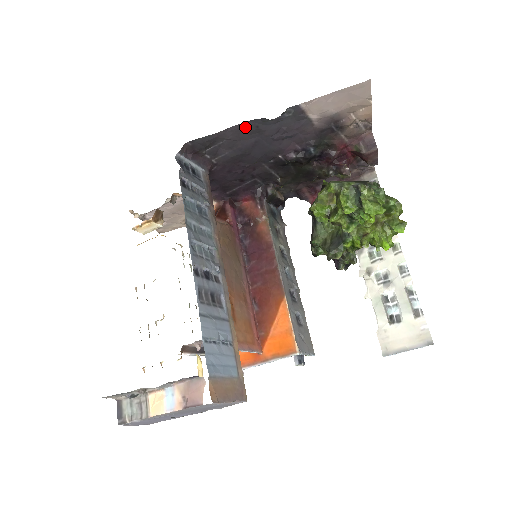
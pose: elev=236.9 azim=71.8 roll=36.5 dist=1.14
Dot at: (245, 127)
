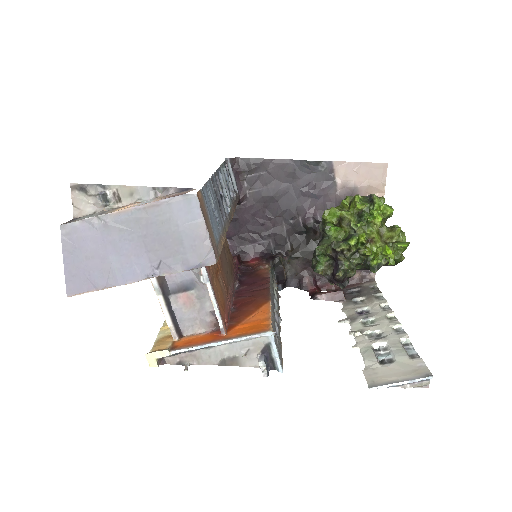
Dot at: (286, 165)
